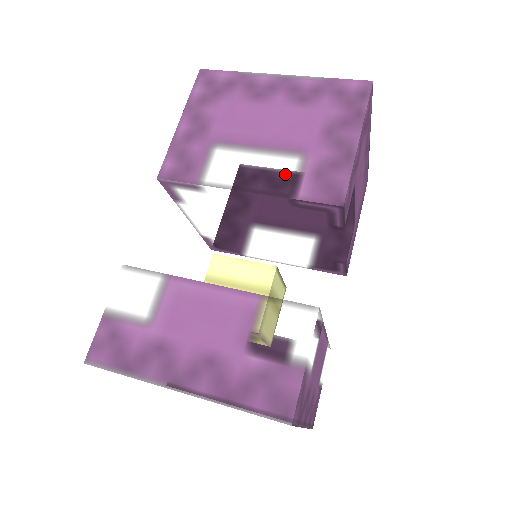
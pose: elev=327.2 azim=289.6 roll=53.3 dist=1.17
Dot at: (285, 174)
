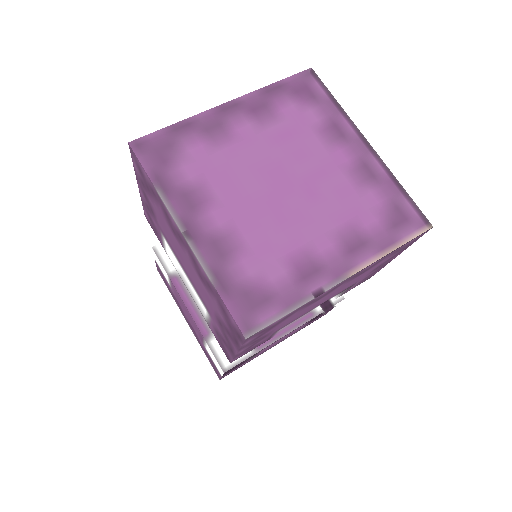
Dot at: (201, 308)
